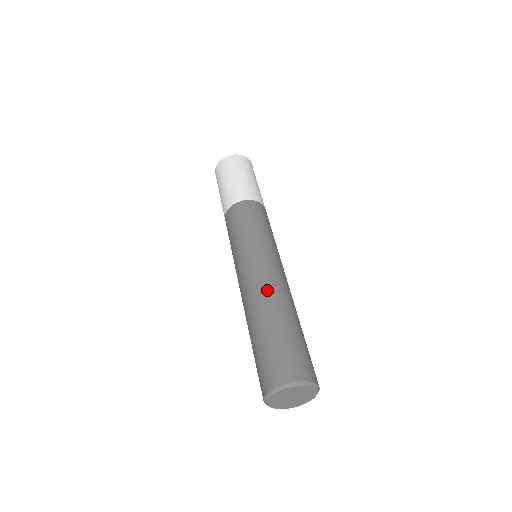
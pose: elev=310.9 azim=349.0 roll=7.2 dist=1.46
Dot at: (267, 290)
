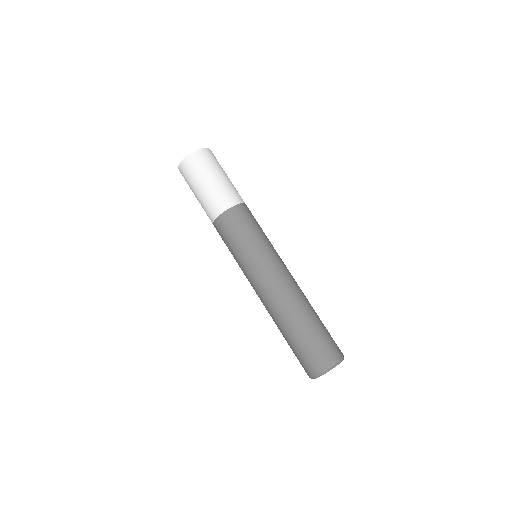
Dot at: (289, 296)
